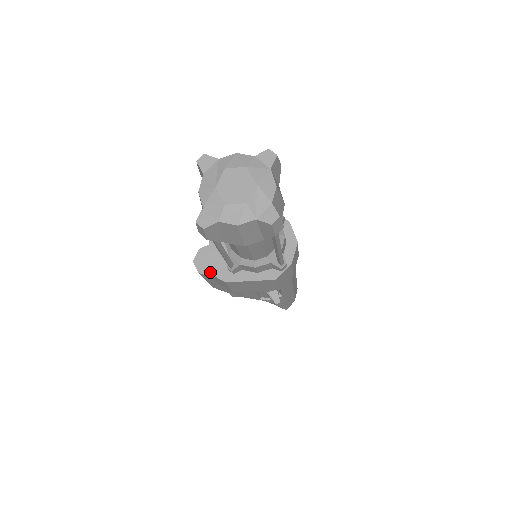
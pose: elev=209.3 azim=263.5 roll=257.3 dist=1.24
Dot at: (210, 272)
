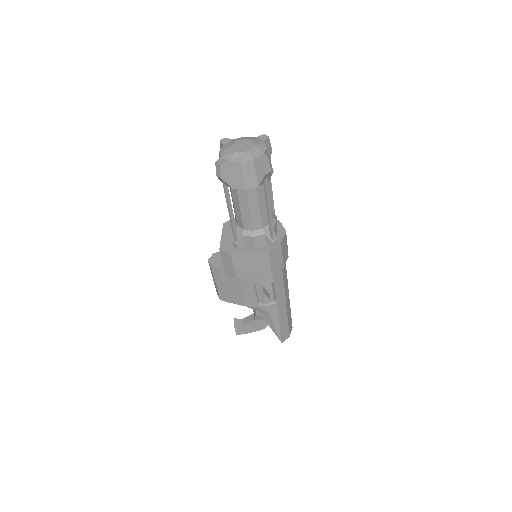
Dot at: (220, 248)
